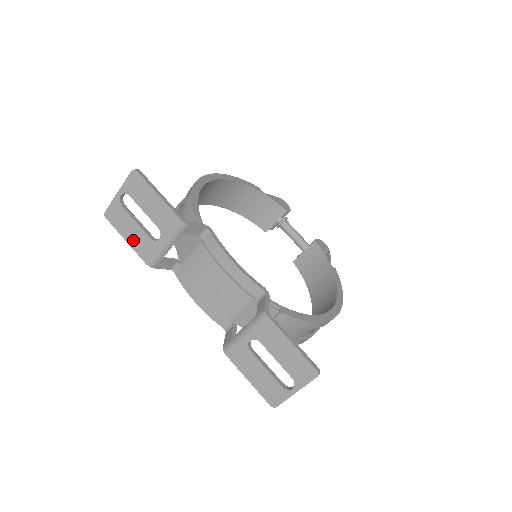
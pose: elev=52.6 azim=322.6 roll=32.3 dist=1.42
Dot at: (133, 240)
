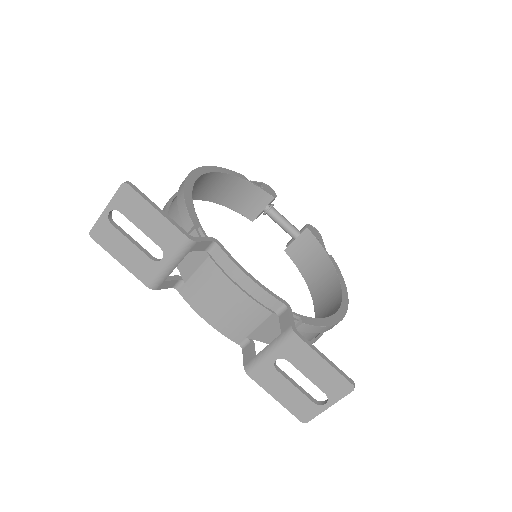
Dot at: (129, 261)
